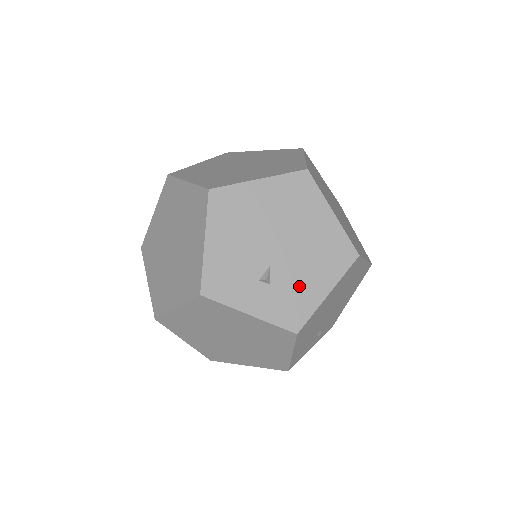
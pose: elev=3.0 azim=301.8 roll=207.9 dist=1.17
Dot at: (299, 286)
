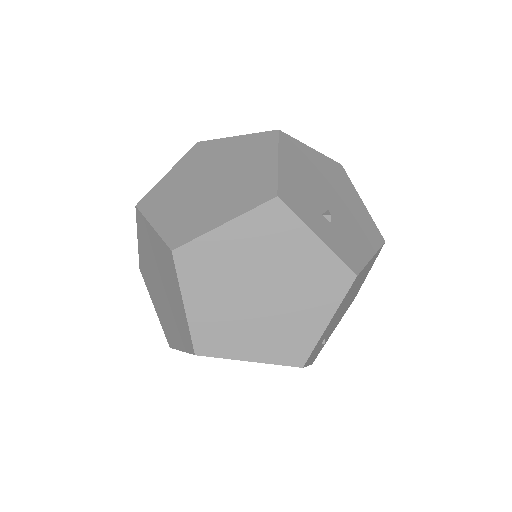
Dot at: (351, 238)
